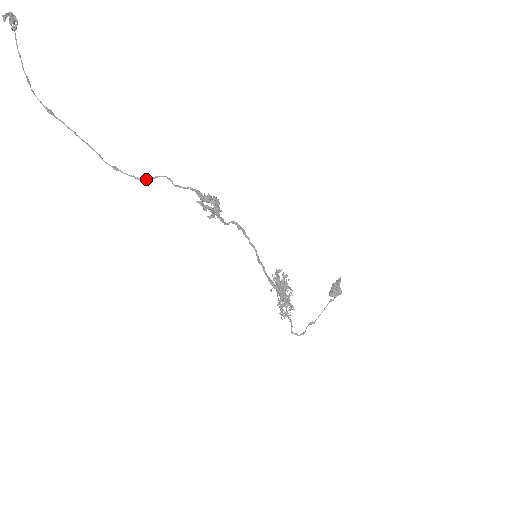
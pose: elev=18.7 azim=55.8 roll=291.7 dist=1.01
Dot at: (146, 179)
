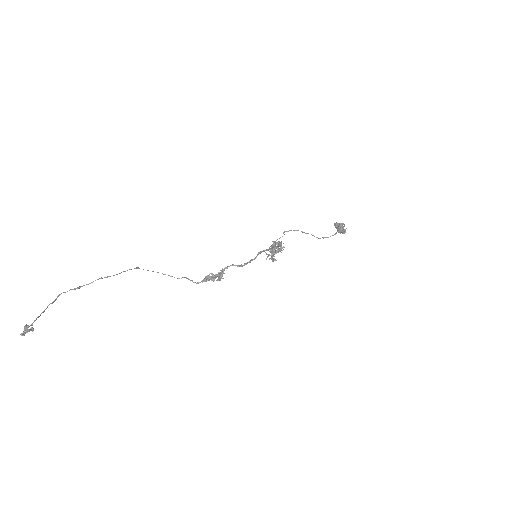
Dot at: (163, 274)
